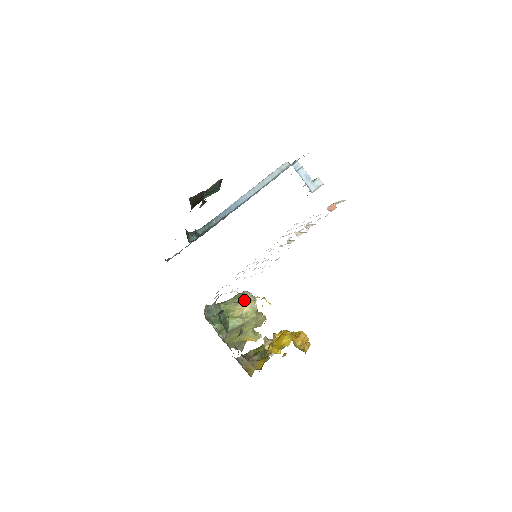
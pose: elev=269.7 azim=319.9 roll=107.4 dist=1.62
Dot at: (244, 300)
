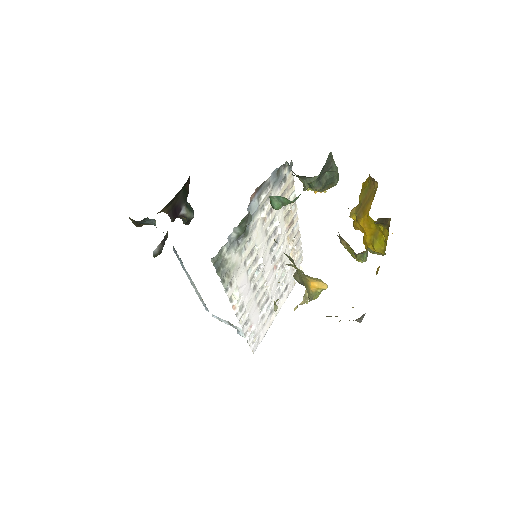
Dot at: occluded
